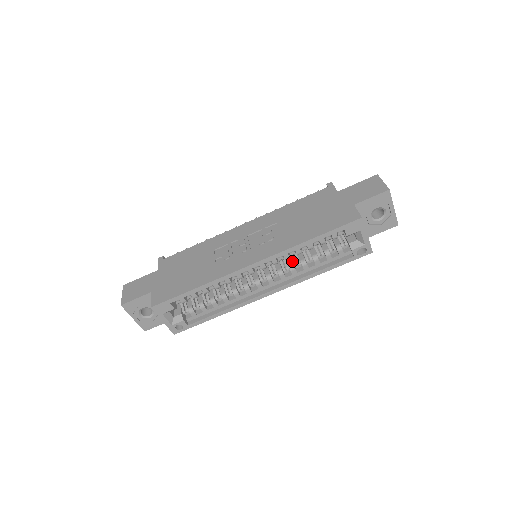
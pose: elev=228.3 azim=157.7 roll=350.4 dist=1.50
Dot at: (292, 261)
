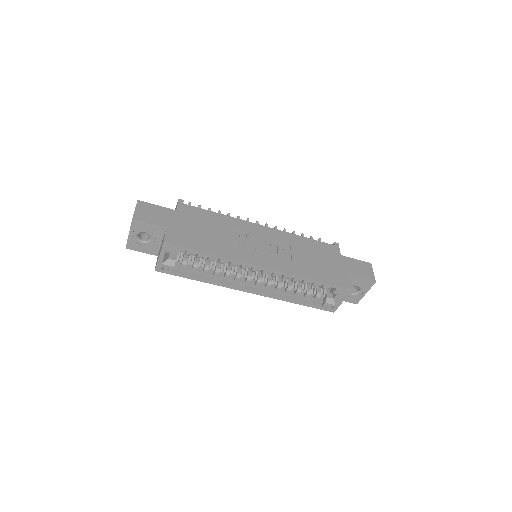
Dot at: (281, 280)
